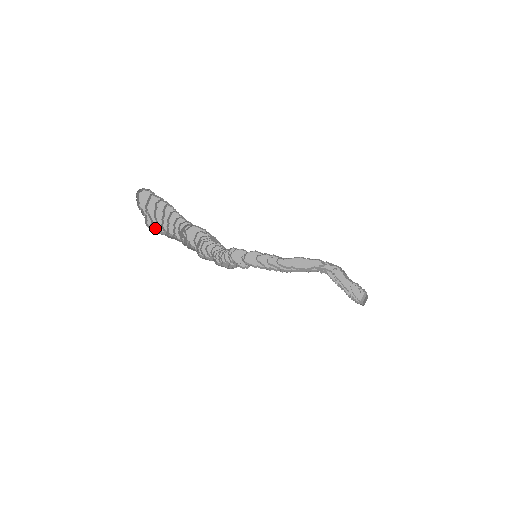
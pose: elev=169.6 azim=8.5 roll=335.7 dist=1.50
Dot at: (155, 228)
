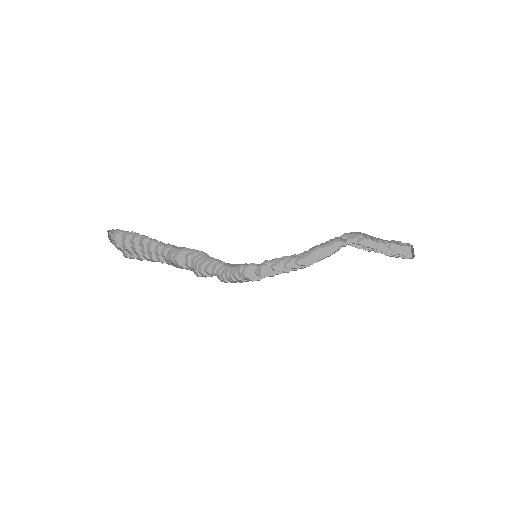
Dot at: occluded
